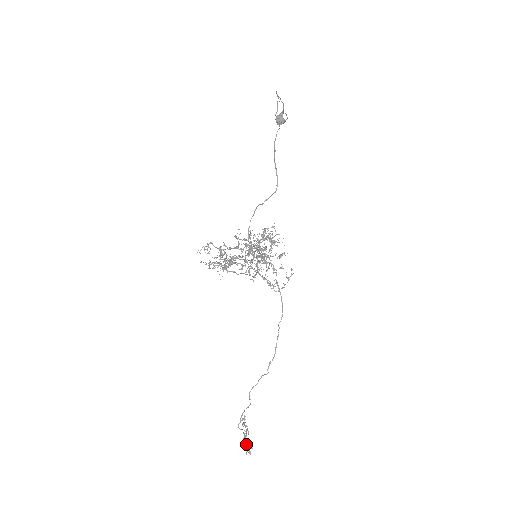
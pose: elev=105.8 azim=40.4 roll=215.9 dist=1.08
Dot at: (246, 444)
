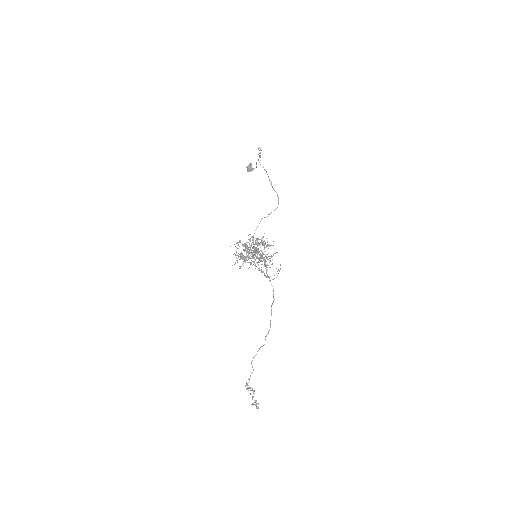
Dot at: (255, 401)
